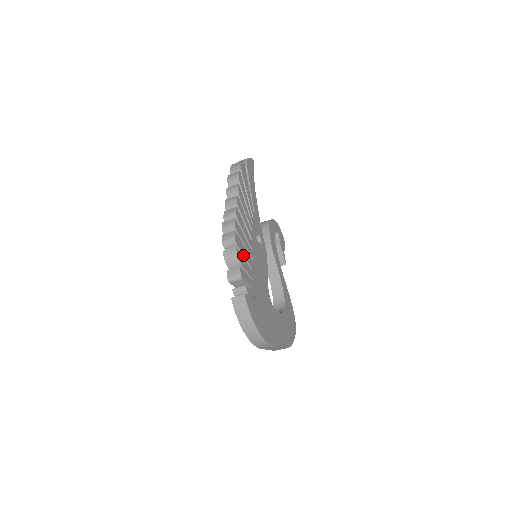
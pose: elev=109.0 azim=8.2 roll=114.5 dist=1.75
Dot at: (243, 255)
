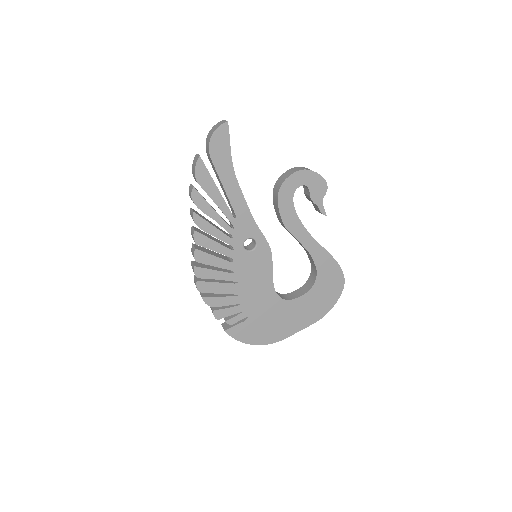
Dot at: (217, 293)
